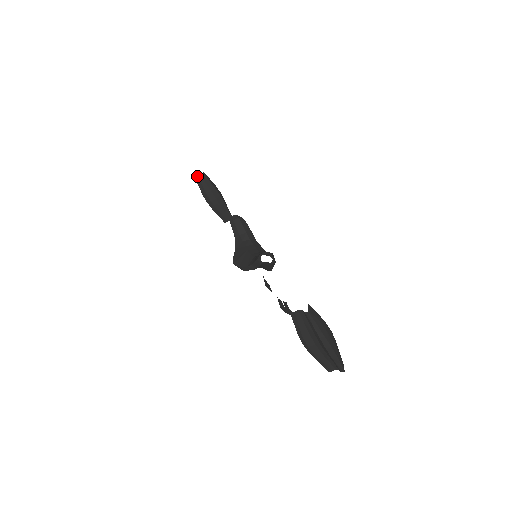
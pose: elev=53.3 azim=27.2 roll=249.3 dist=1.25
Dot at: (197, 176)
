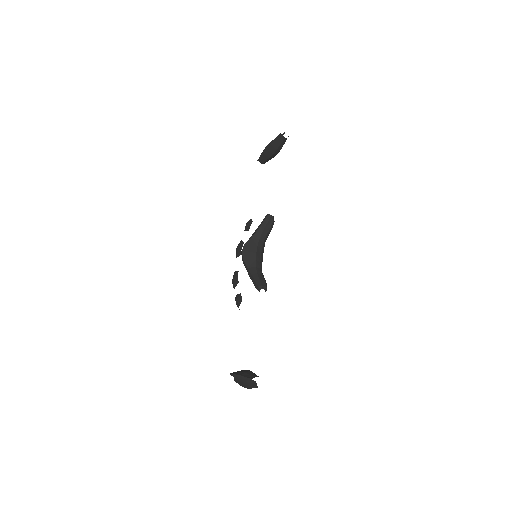
Dot at: occluded
